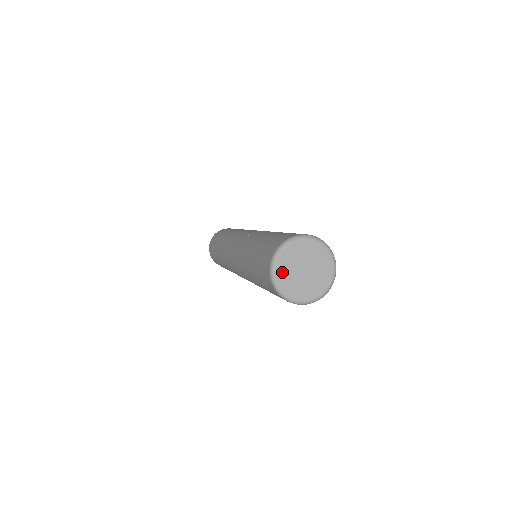
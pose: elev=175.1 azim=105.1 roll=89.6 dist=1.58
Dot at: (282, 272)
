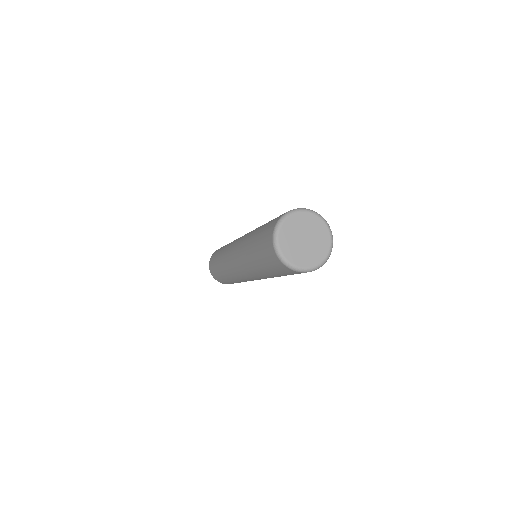
Dot at: (284, 237)
